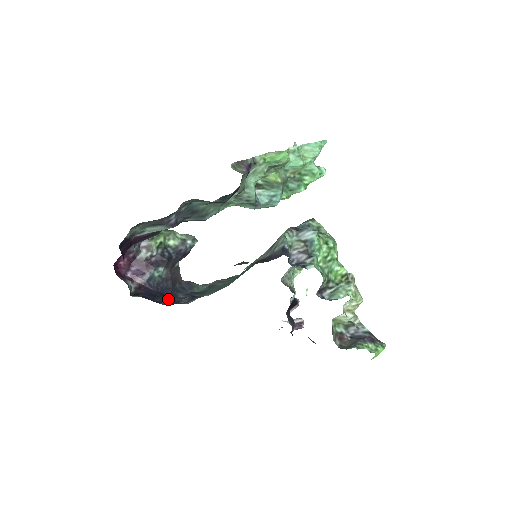
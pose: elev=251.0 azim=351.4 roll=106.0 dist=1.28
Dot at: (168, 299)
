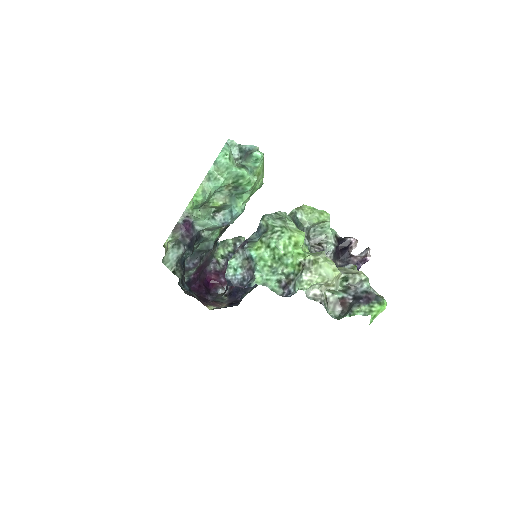
Dot at: (246, 291)
